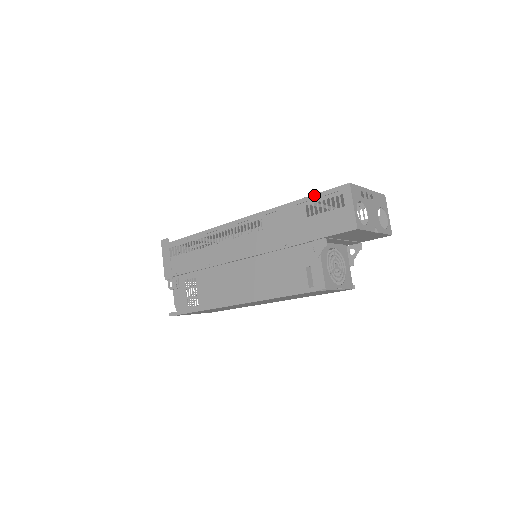
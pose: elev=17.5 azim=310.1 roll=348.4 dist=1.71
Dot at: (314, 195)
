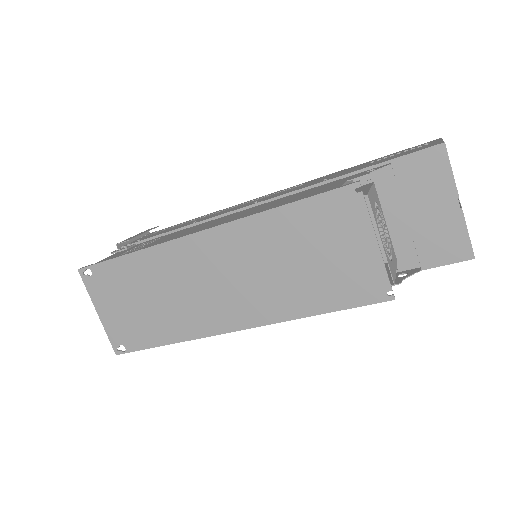
Dot at: (387, 155)
